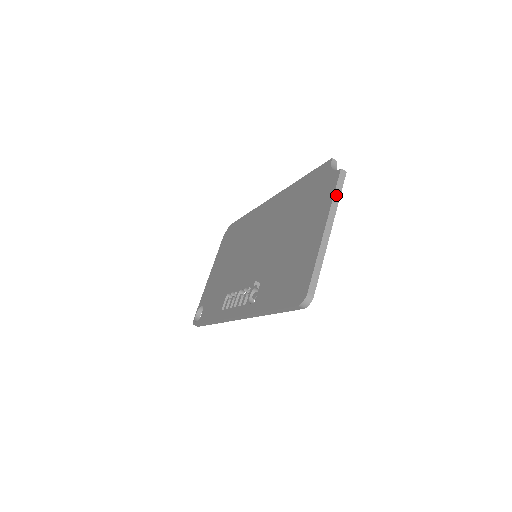
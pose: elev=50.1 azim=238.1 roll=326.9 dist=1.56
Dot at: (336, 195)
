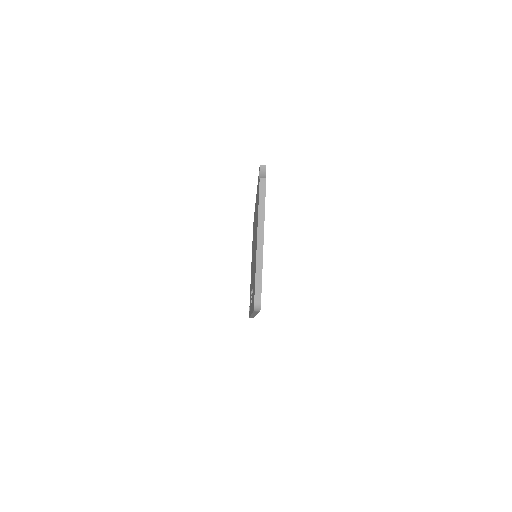
Dot at: (261, 205)
